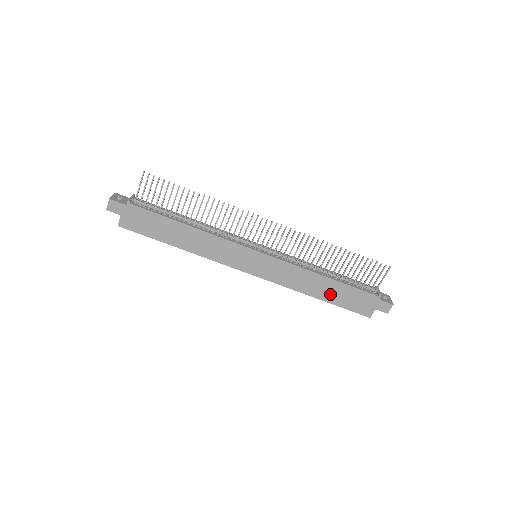
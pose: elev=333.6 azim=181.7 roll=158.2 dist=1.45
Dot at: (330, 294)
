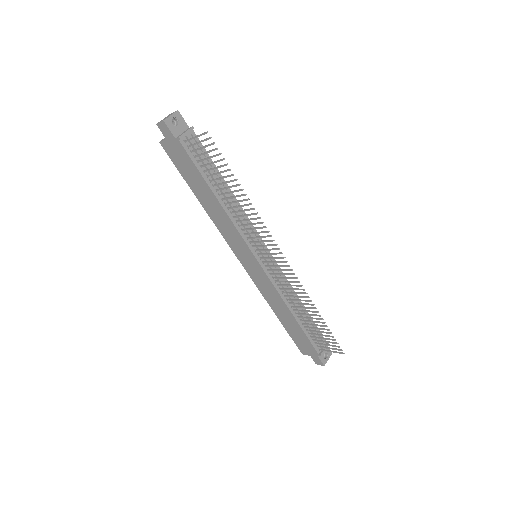
Dot at: (287, 323)
